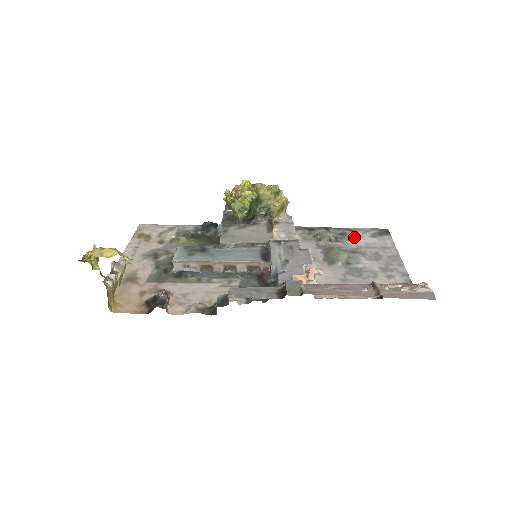
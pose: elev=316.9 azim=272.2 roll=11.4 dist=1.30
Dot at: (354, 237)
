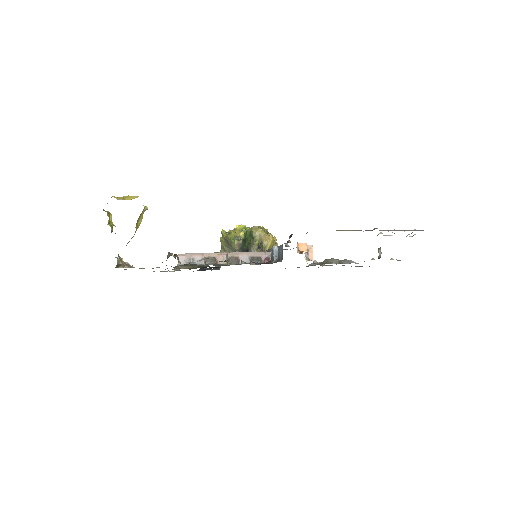
Dot at: occluded
